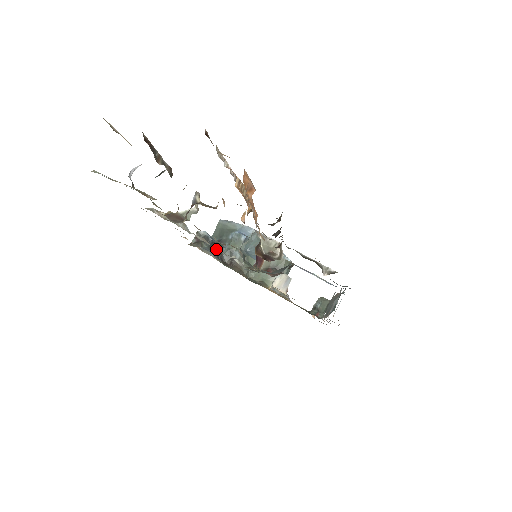
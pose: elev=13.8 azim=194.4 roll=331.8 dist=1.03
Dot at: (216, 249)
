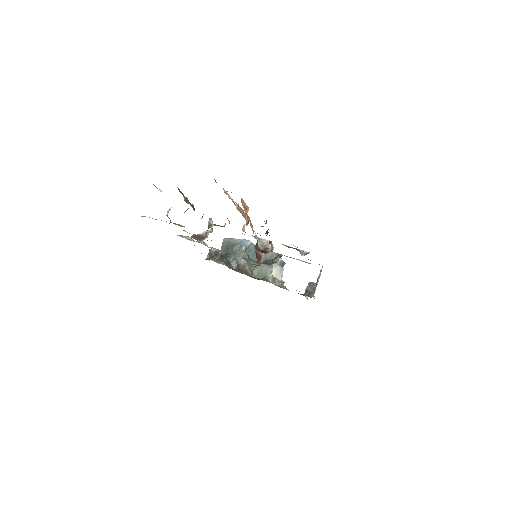
Dot at: (225, 260)
